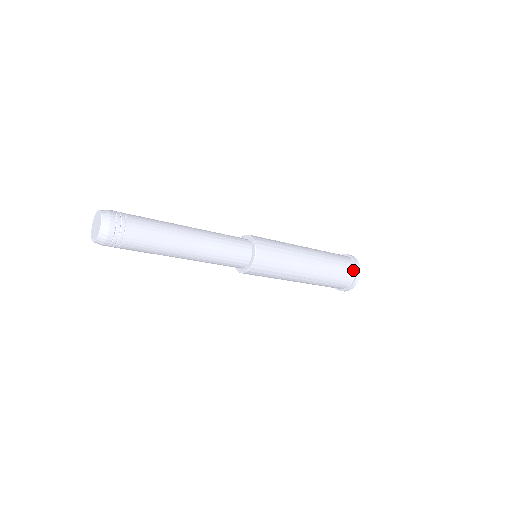
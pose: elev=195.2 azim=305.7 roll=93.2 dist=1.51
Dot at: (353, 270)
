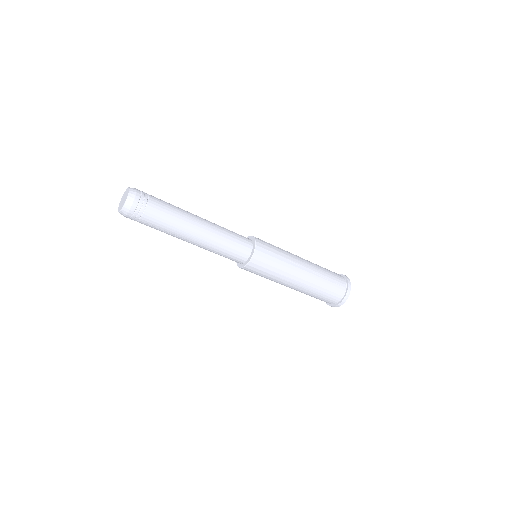
Dot at: (340, 275)
